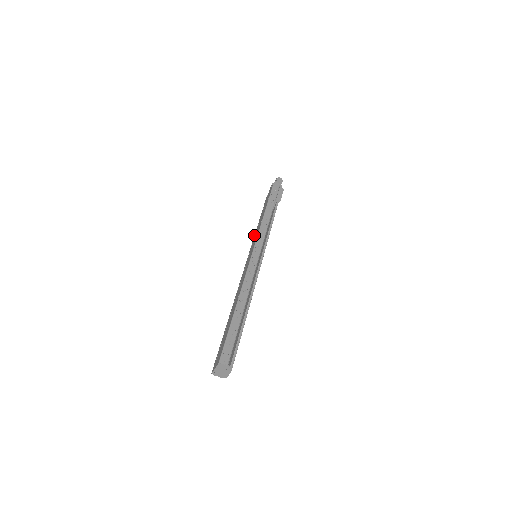
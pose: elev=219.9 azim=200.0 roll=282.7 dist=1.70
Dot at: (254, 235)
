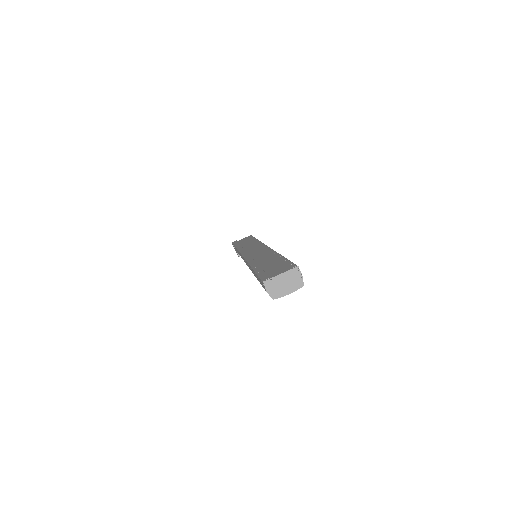
Dot at: (239, 249)
